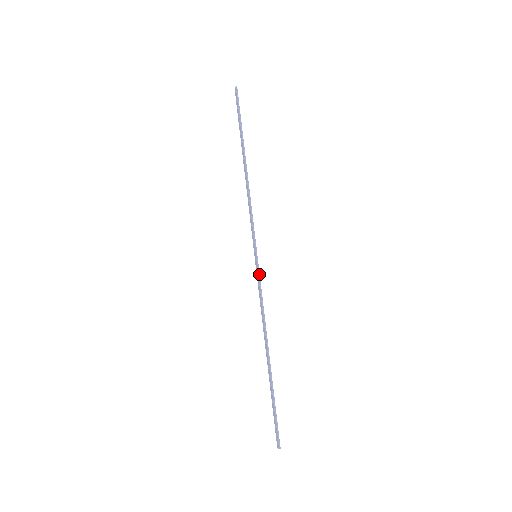
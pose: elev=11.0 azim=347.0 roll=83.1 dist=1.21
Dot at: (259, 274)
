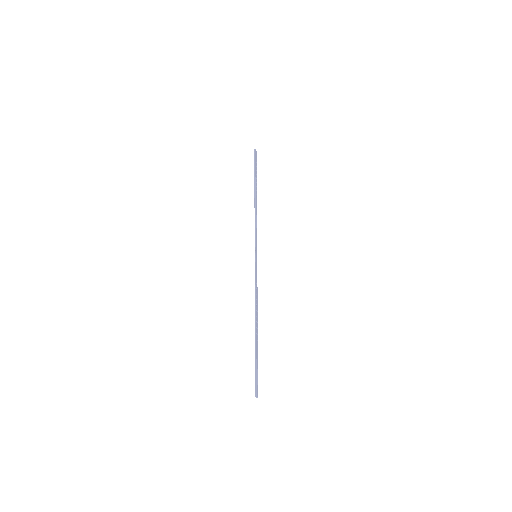
Dot at: (255, 268)
